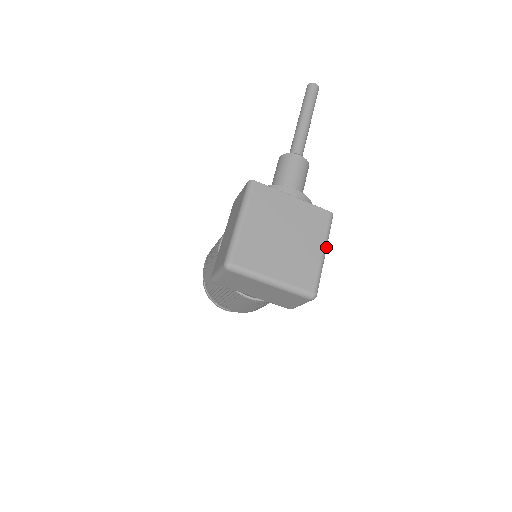
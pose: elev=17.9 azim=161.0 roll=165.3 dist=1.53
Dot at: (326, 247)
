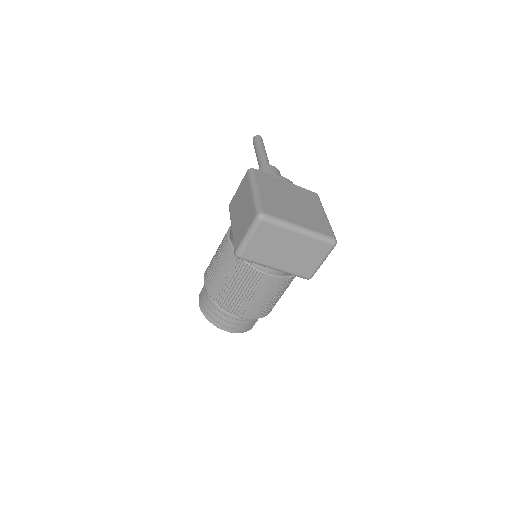
Dot at: (325, 213)
